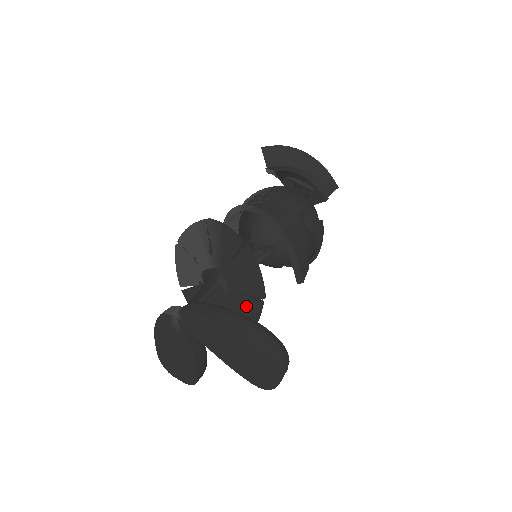
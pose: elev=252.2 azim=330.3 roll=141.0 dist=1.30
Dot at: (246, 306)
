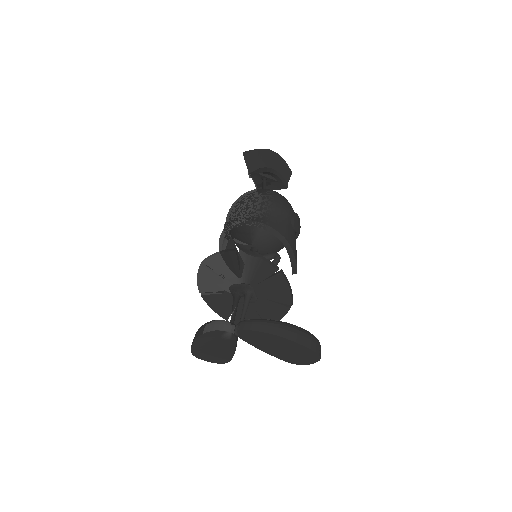
Dot at: (275, 309)
